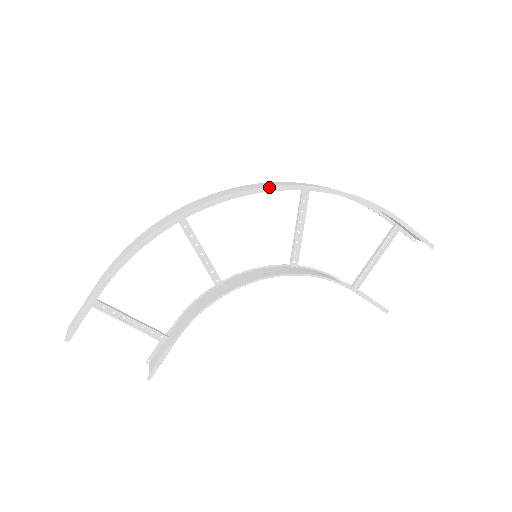
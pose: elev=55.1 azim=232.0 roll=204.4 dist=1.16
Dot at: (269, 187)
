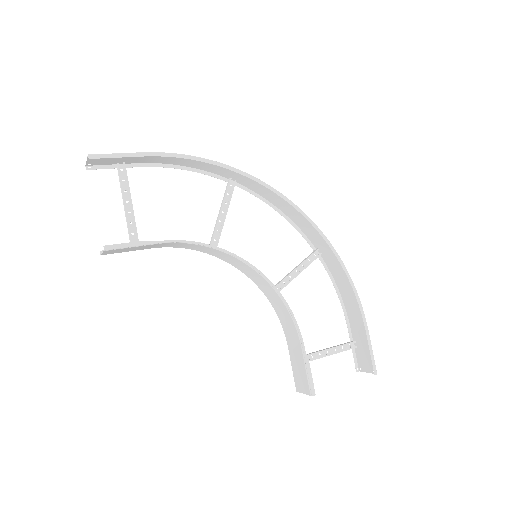
Dot at: occluded
